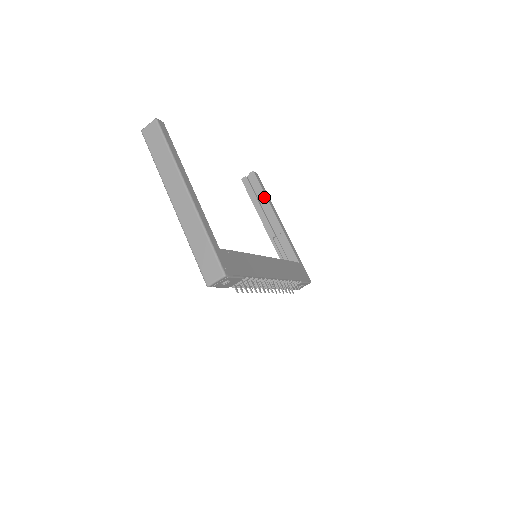
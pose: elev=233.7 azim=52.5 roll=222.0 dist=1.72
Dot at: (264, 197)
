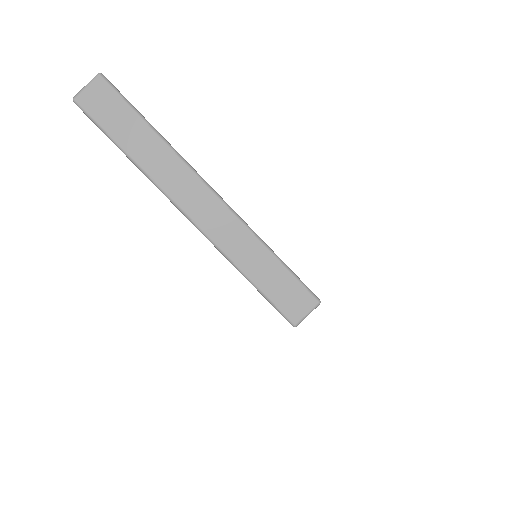
Dot at: occluded
